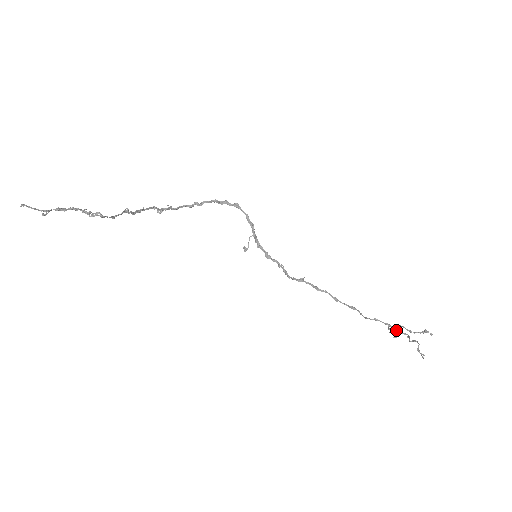
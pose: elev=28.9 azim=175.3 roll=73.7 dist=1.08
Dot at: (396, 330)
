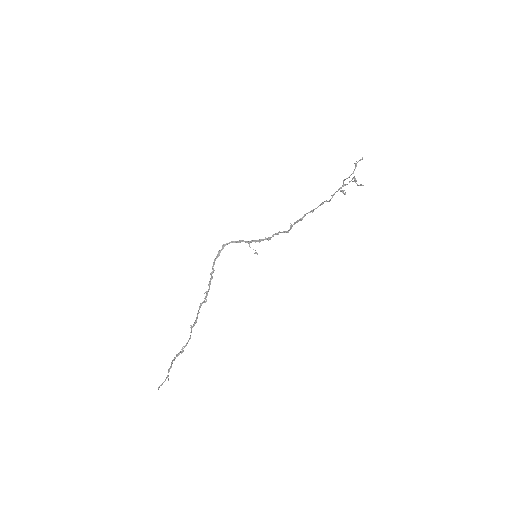
Dot at: occluded
